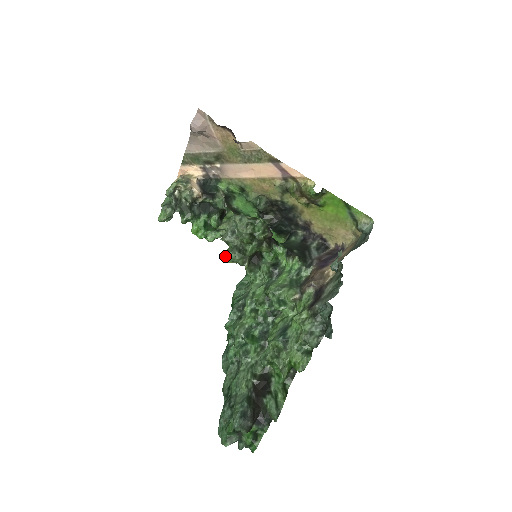
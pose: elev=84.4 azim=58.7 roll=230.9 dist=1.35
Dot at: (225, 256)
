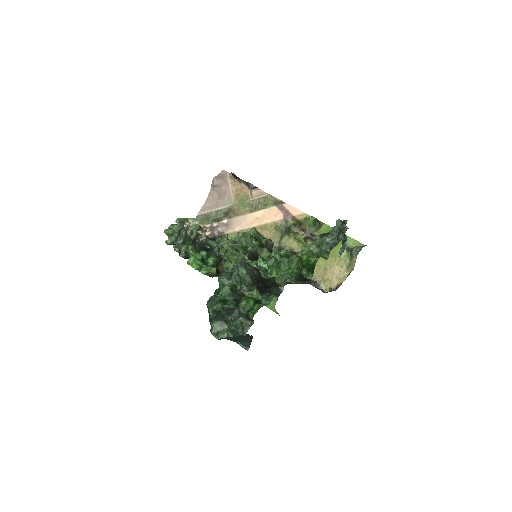
Dot at: (225, 253)
